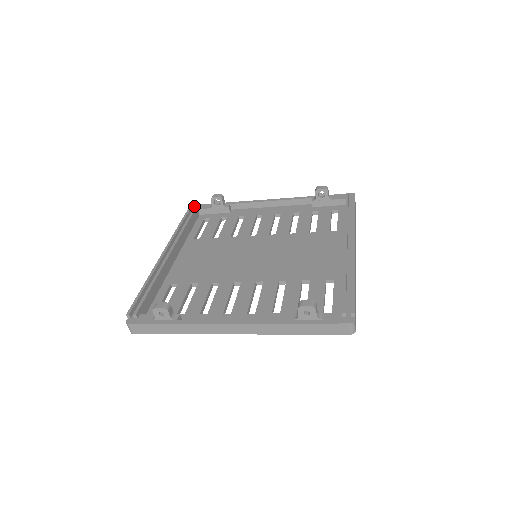
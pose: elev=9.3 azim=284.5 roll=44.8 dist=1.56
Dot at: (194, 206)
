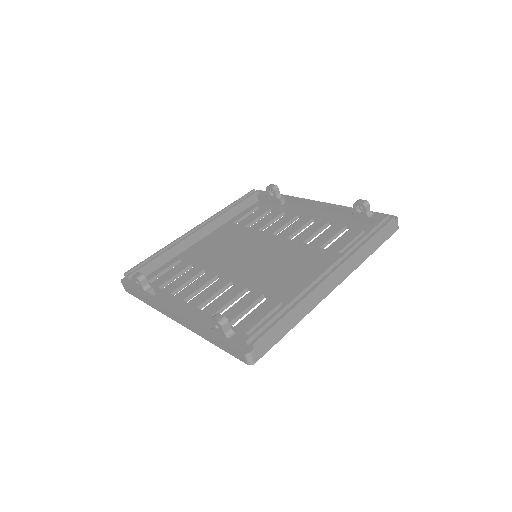
Dot at: occluded
